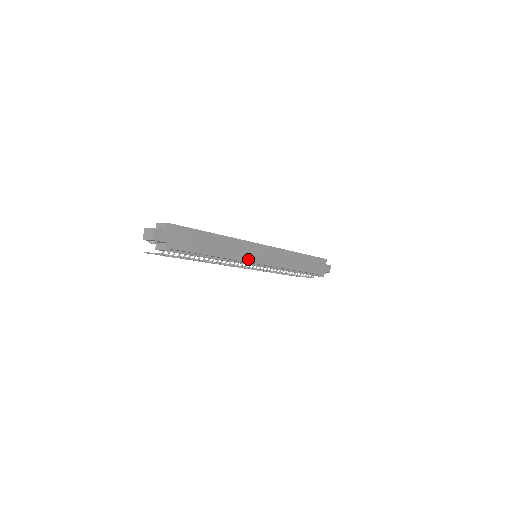
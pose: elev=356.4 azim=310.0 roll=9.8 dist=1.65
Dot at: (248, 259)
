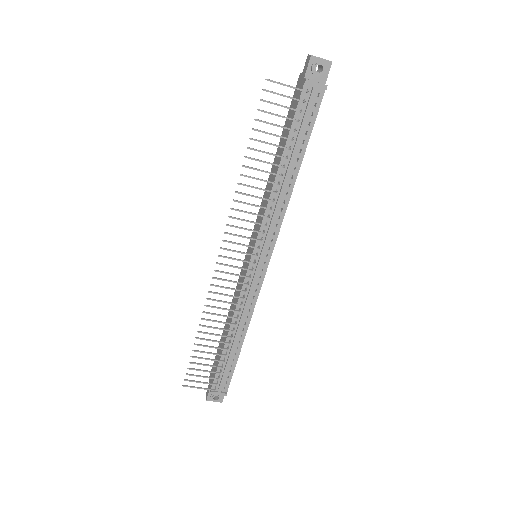
Dot at: (277, 235)
